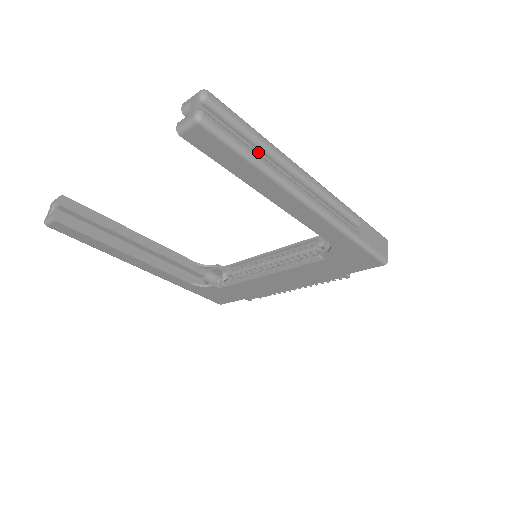
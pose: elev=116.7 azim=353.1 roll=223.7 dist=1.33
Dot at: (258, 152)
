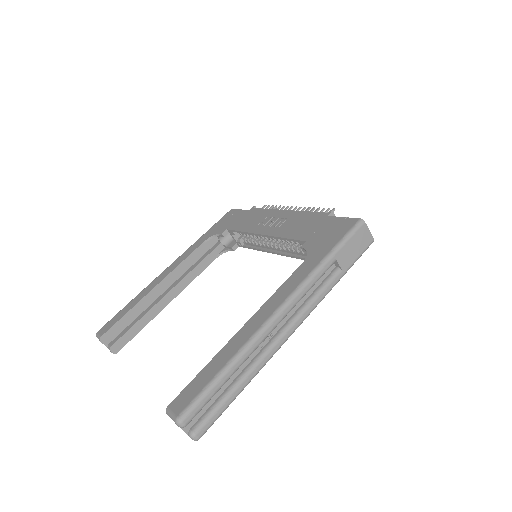
Dot at: (235, 371)
